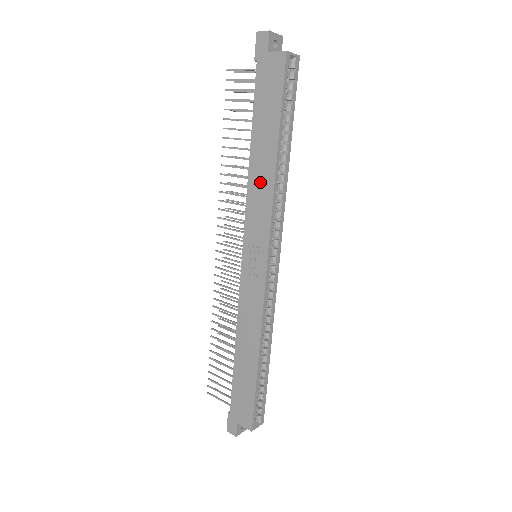
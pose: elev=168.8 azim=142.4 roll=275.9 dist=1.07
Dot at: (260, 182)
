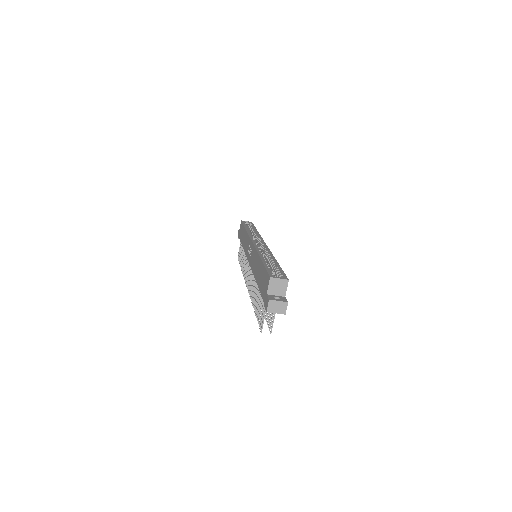
Dot at: (245, 241)
